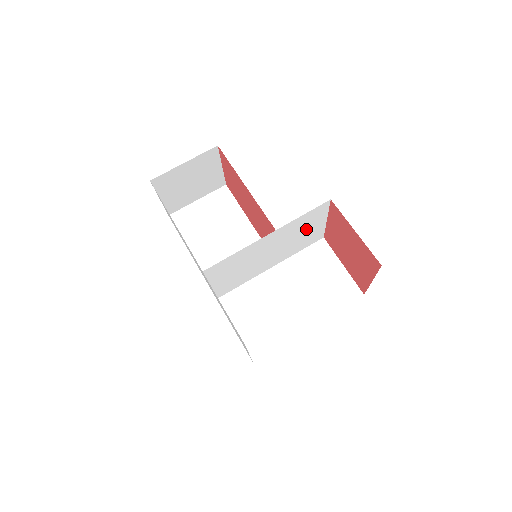
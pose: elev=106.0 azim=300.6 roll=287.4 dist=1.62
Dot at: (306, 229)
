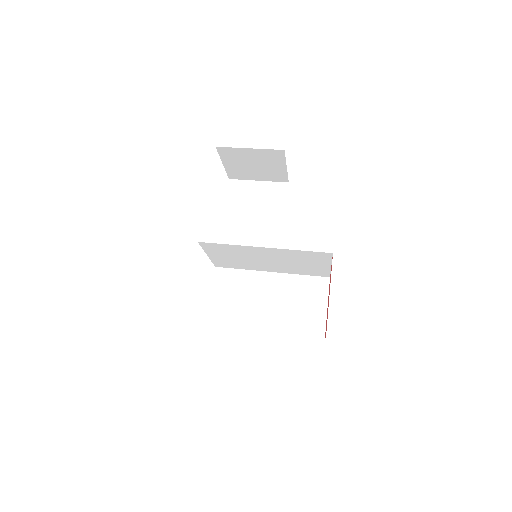
Dot at: (308, 262)
